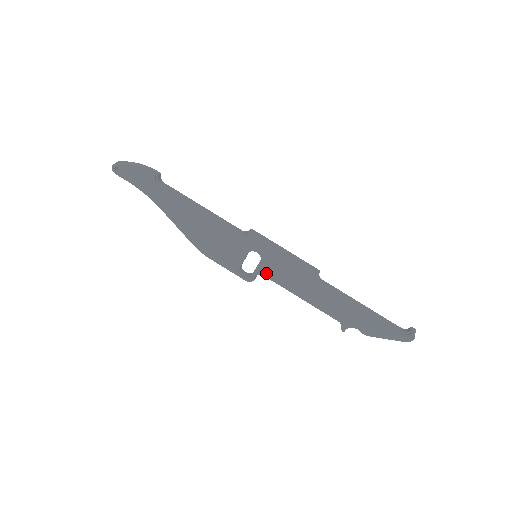
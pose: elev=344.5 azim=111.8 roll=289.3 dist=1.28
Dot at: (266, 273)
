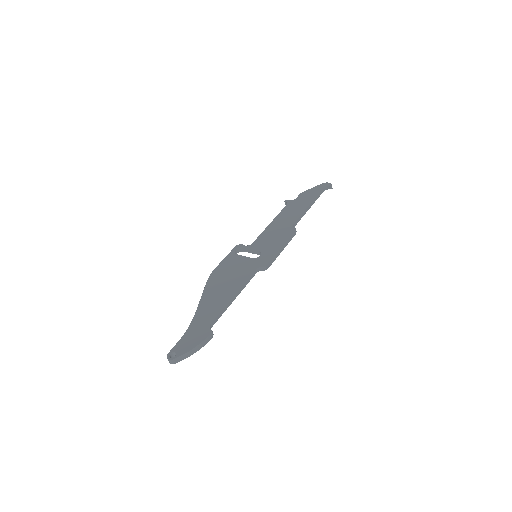
Dot at: occluded
